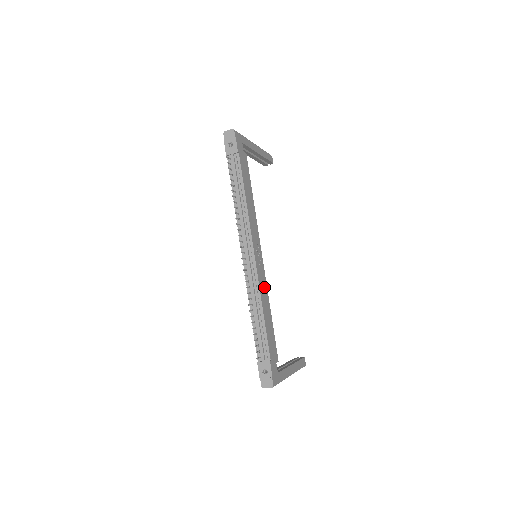
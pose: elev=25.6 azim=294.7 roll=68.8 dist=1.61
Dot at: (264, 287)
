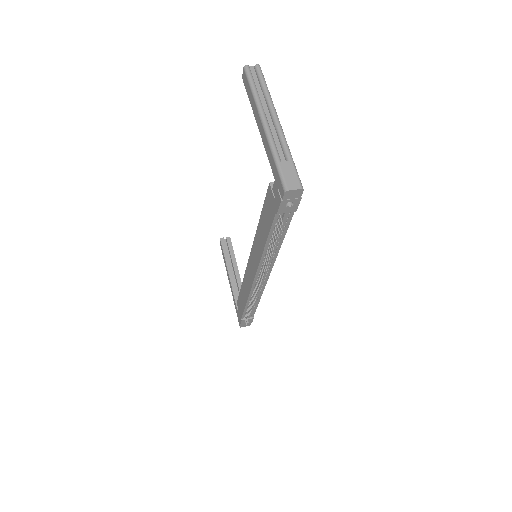
Dot at: occluded
